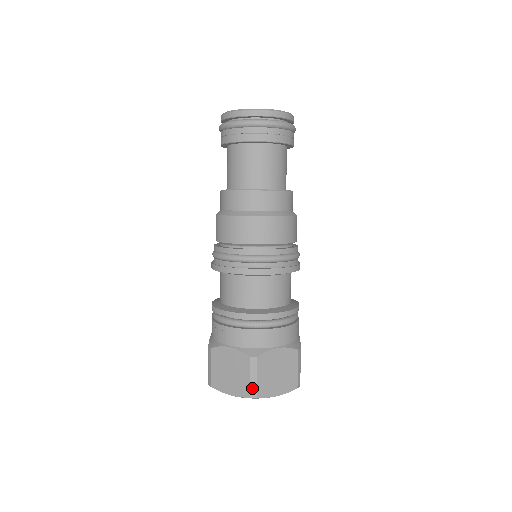
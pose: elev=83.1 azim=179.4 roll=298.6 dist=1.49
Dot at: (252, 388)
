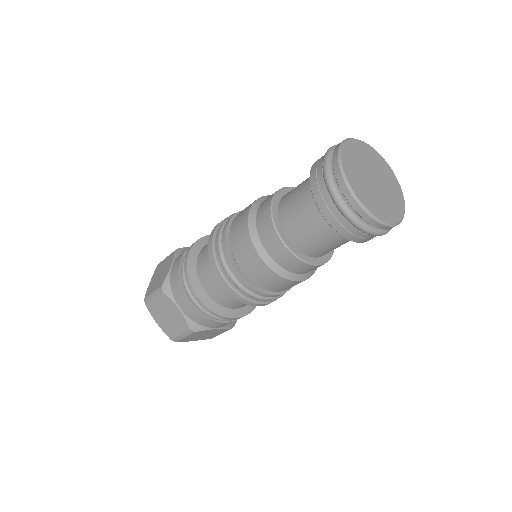
Dot at: (217, 335)
